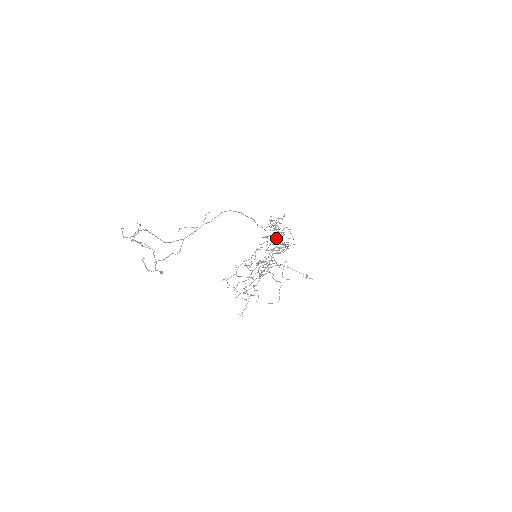
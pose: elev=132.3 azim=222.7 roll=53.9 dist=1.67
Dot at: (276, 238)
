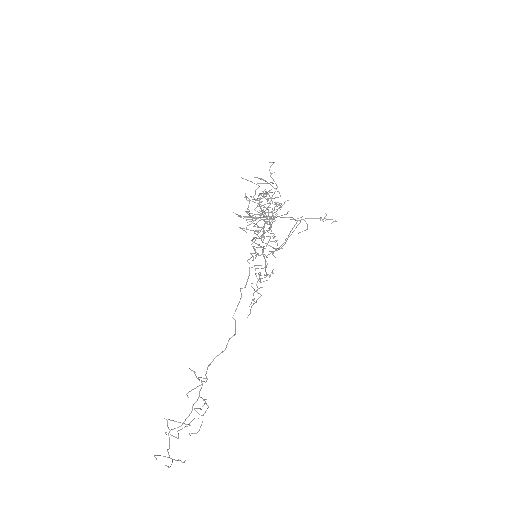
Dot at: occluded
